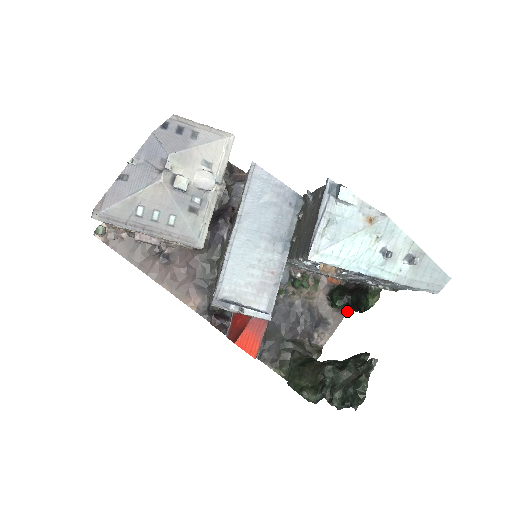
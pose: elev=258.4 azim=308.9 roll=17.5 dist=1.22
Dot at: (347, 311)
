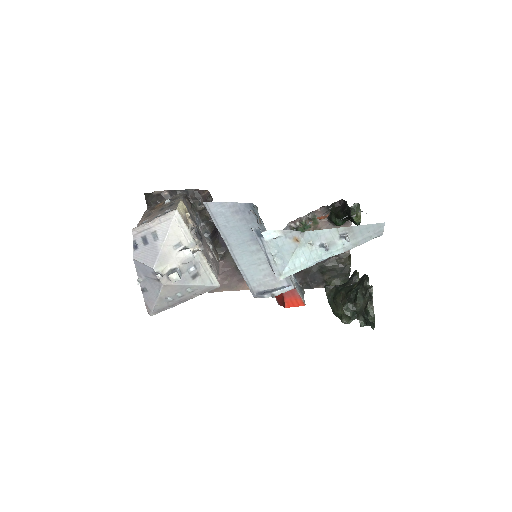
Dot at: occluded
